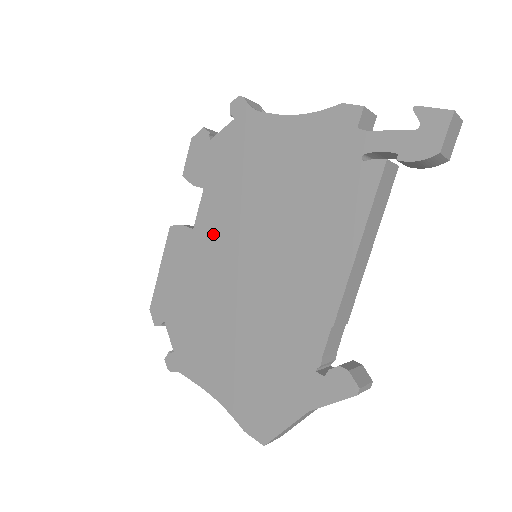
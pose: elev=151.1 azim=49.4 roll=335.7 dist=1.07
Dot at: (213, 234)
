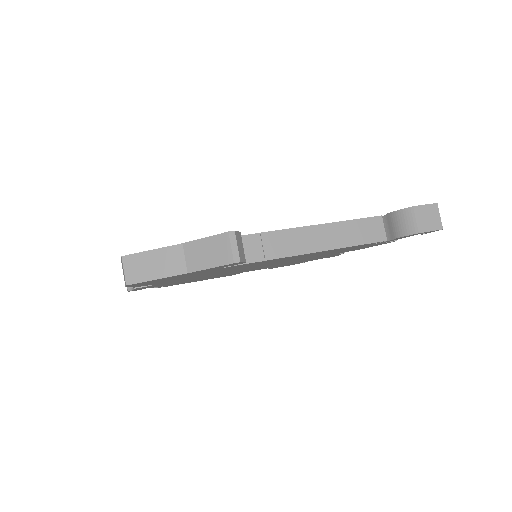
Dot at: occluded
